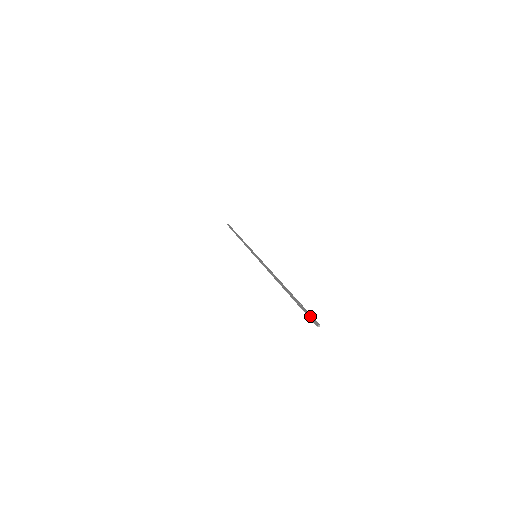
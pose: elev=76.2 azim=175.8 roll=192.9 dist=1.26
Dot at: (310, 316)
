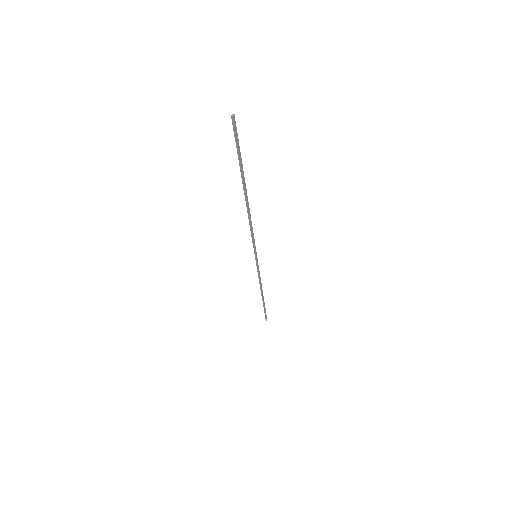
Dot at: occluded
